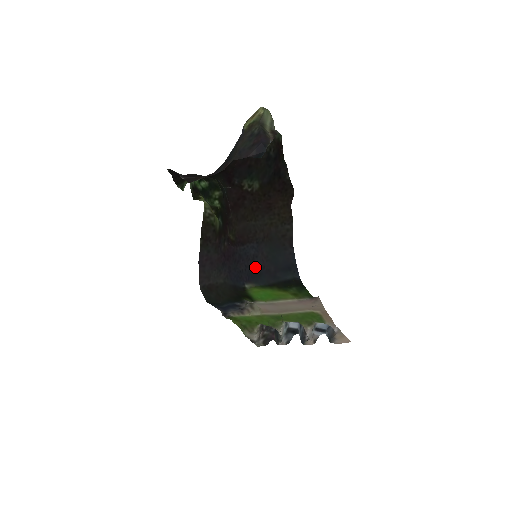
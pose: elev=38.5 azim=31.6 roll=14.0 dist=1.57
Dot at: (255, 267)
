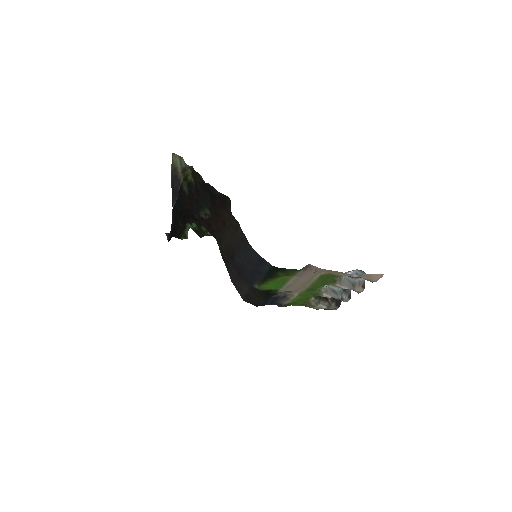
Dot at: (248, 271)
